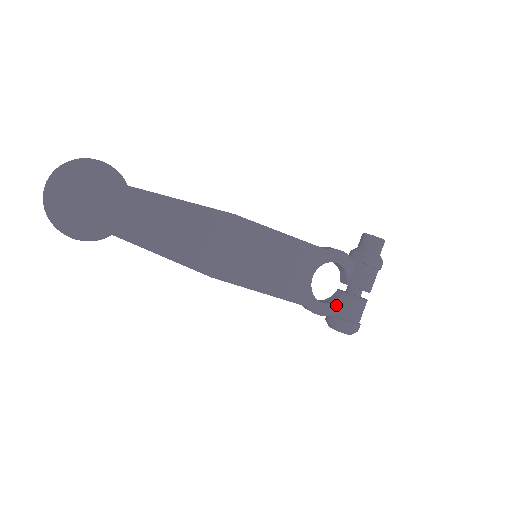
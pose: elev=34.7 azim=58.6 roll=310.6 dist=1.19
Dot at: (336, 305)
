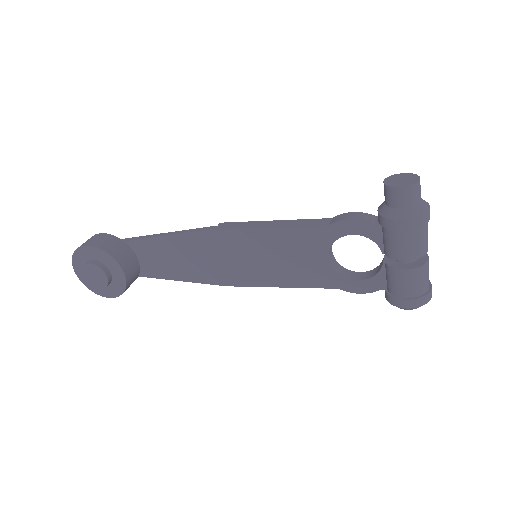
Dot at: (380, 279)
